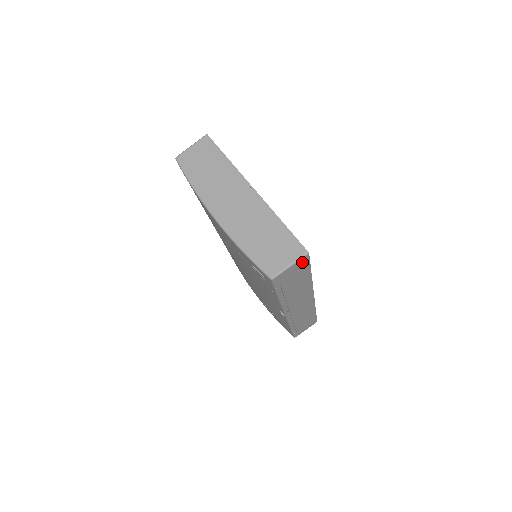
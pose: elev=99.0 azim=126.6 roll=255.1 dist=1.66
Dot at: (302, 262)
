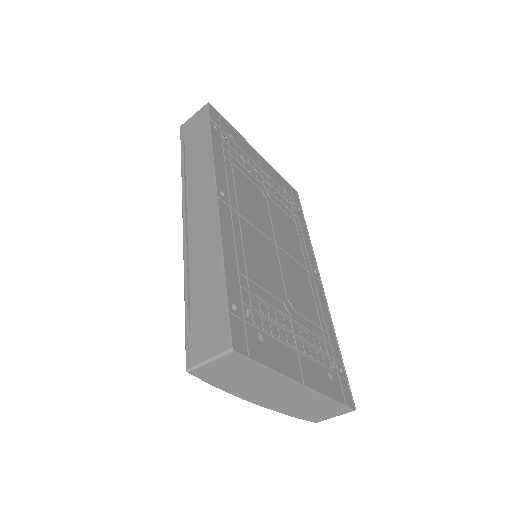
Dot at: occluded
